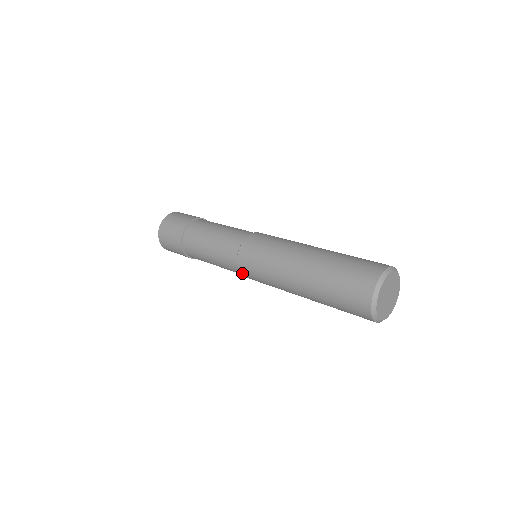
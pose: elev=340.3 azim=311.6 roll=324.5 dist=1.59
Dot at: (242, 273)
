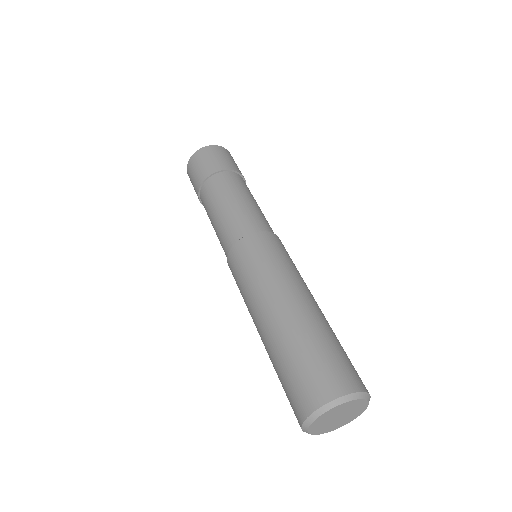
Dot at: occluded
